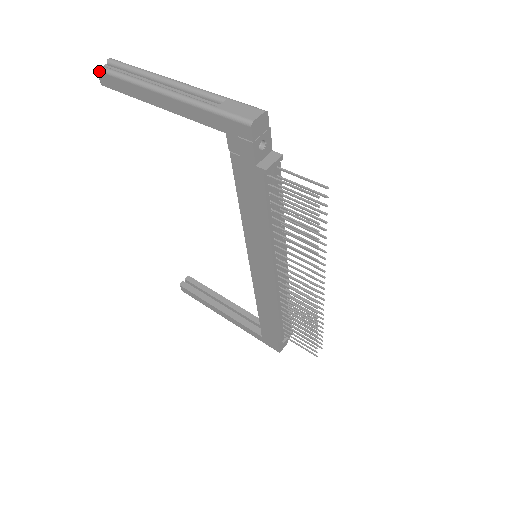
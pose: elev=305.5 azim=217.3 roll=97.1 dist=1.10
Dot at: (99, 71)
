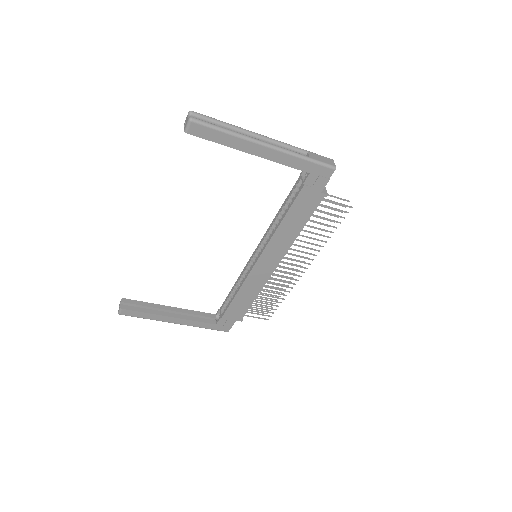
Dot at: (195, 123)
